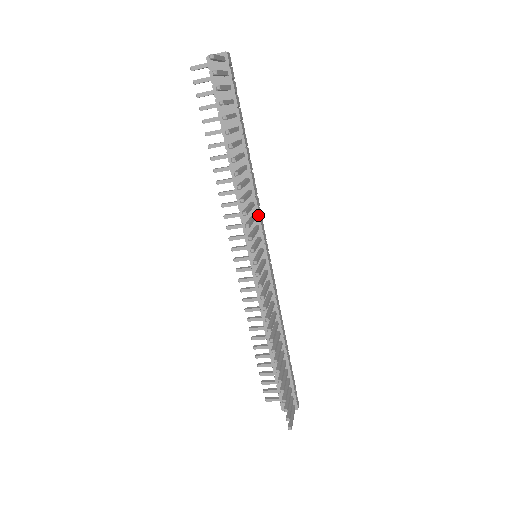
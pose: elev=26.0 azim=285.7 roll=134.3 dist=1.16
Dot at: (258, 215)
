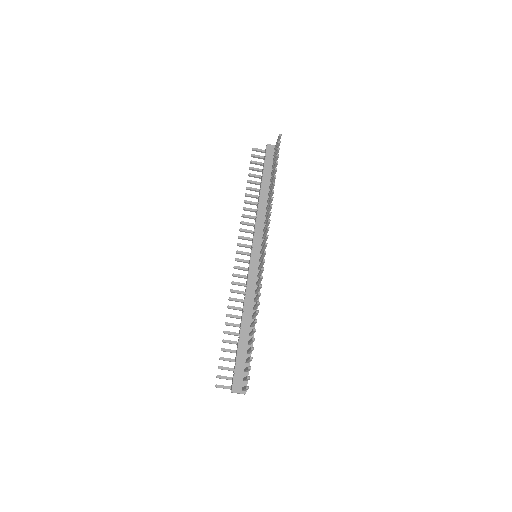
Dot at: occluded
